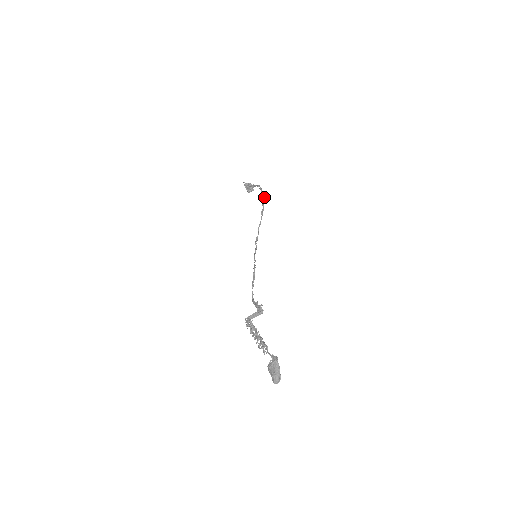
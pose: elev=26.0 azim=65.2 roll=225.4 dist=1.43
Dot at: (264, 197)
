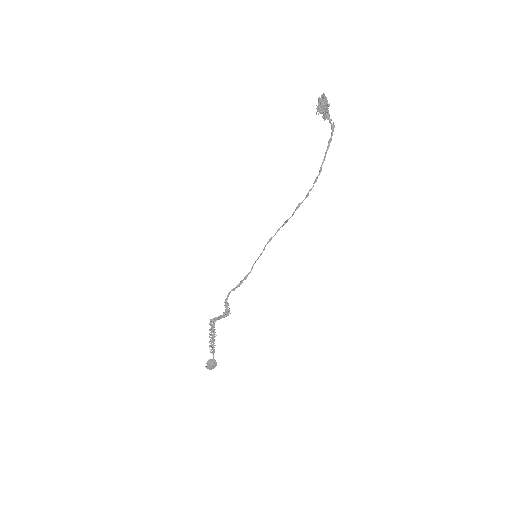
Dot at: (319, 174)
